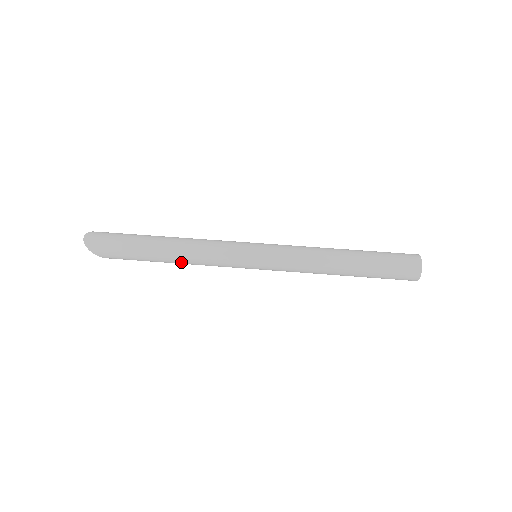
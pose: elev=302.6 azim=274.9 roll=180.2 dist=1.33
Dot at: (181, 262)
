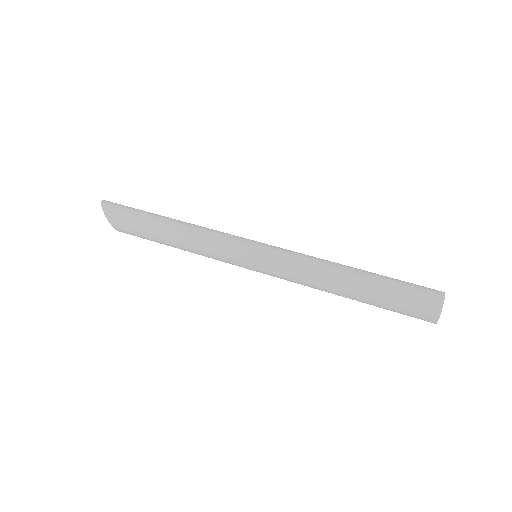
Dot at: (179, 234)
